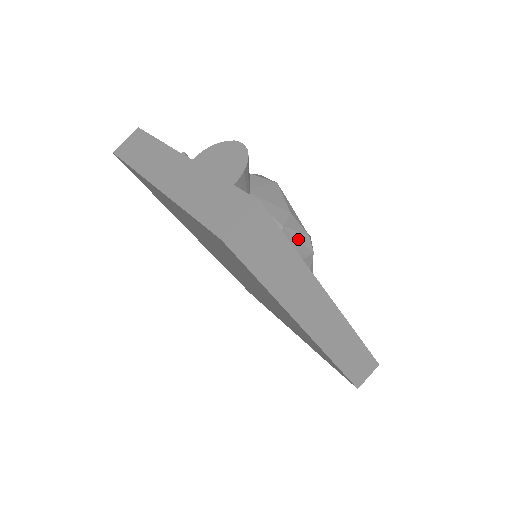
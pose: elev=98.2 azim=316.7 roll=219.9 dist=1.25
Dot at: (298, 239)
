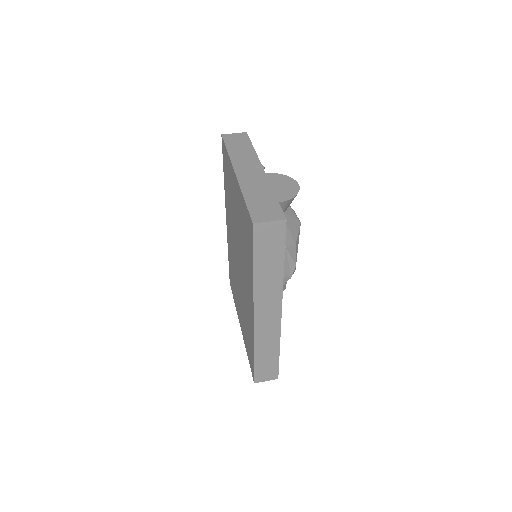
Dot at: (289, 262)
